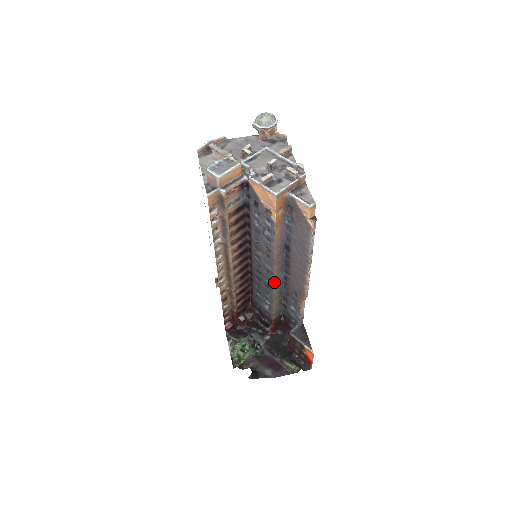
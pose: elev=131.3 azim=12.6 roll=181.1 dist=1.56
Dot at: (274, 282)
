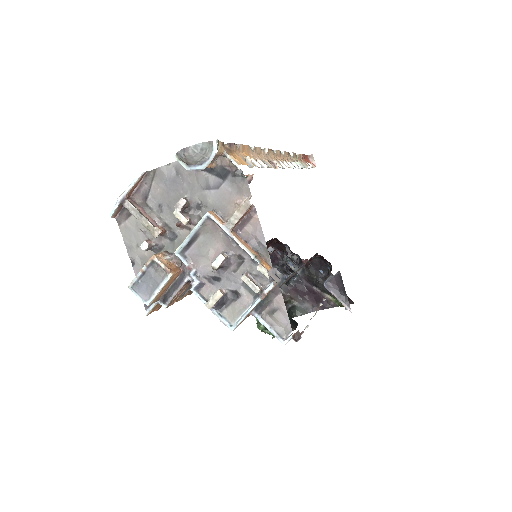
Dot at: occluded
